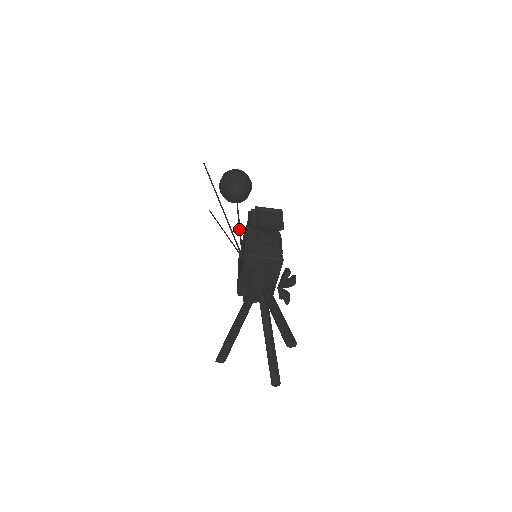
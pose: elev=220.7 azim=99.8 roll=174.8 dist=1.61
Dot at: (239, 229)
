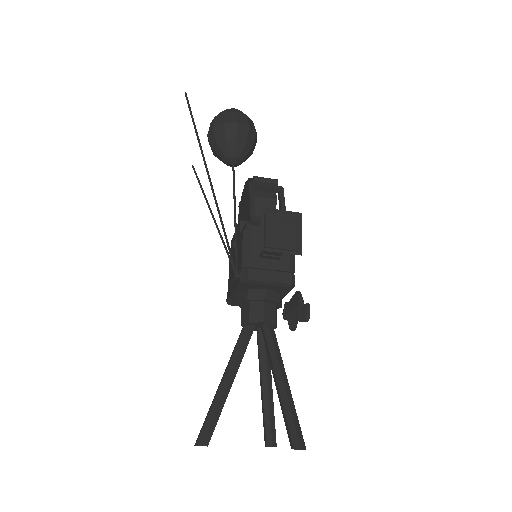
Dot at: (234, 225)
